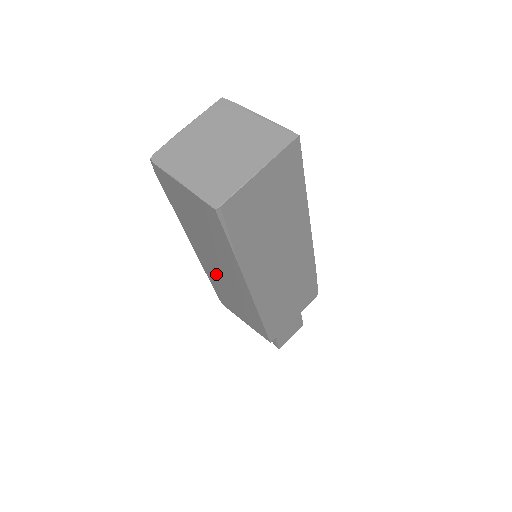
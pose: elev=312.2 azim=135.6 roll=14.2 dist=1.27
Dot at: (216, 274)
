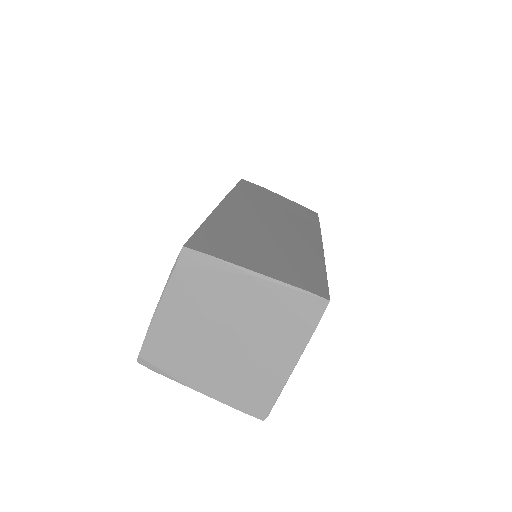
Dot at: occluded
